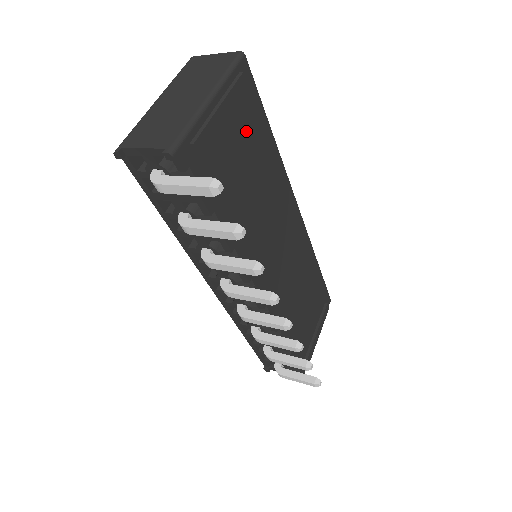
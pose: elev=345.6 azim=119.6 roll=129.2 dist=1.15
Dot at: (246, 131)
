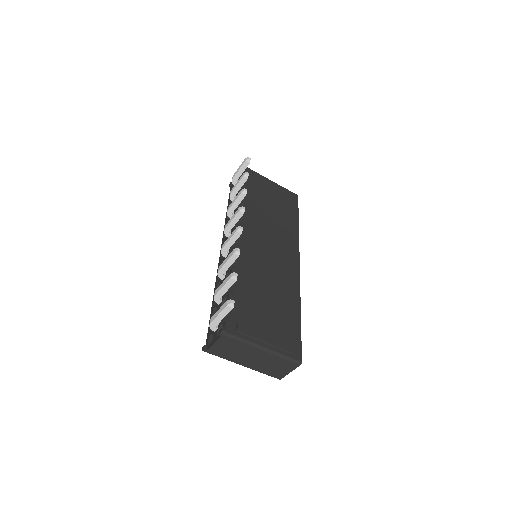
Dot at: (282, 202)
